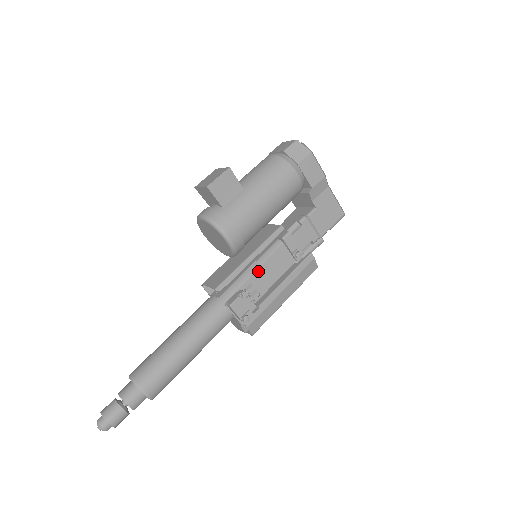
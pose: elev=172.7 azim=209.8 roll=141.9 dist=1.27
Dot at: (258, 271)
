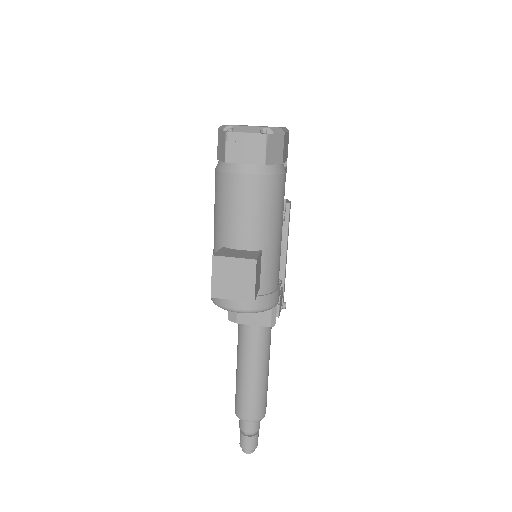
Dot at: occluded
